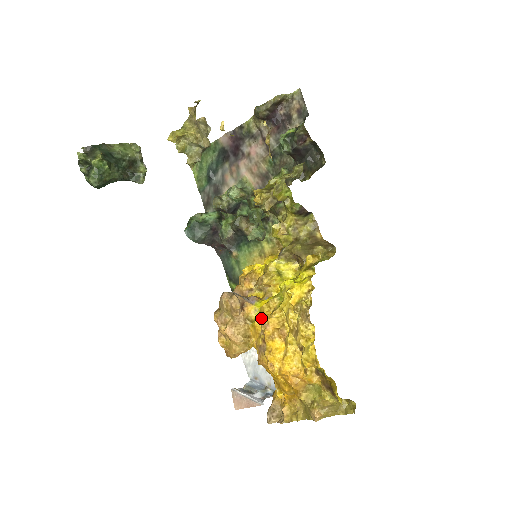
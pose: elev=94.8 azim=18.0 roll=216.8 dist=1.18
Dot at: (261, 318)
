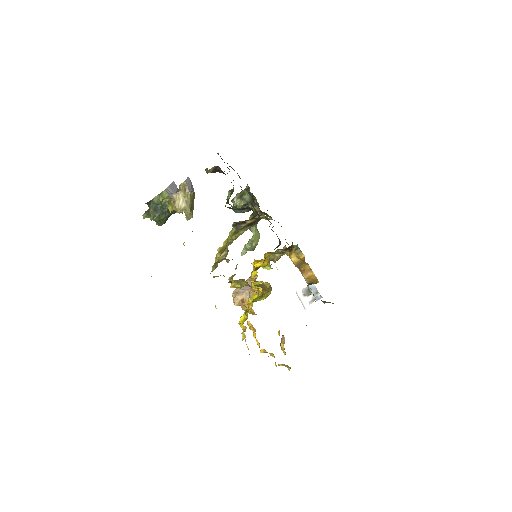
Dot at: occluded
